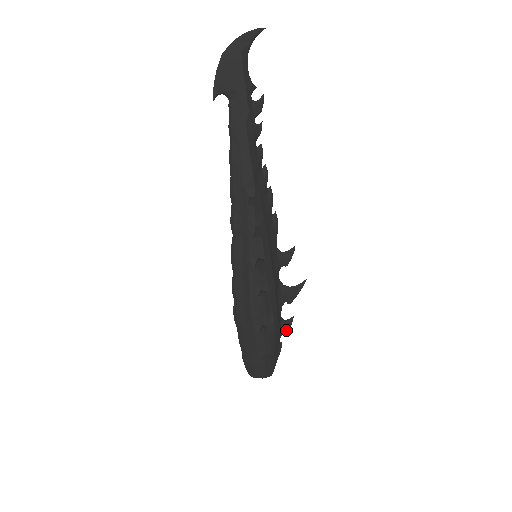
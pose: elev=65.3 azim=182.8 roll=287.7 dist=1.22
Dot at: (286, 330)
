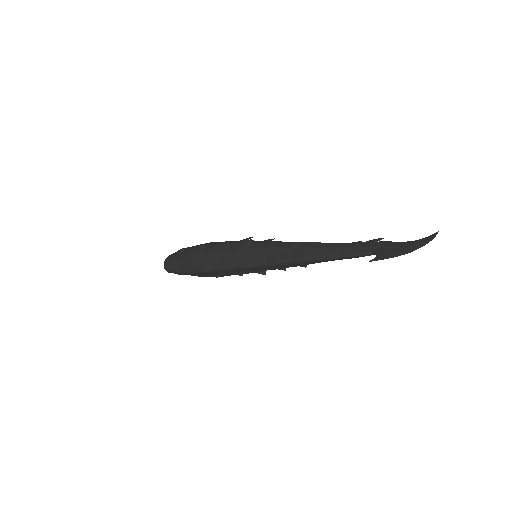
Dot at: occluded
